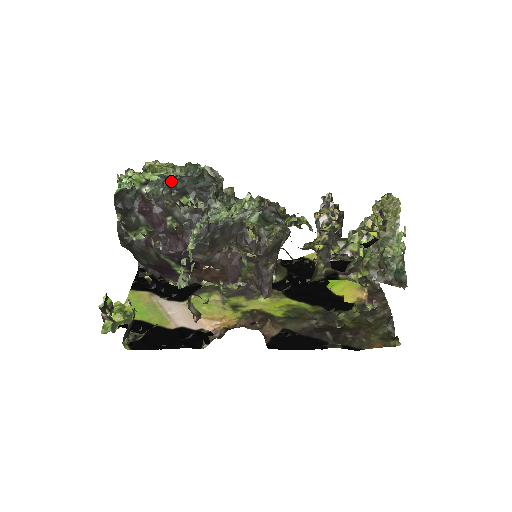
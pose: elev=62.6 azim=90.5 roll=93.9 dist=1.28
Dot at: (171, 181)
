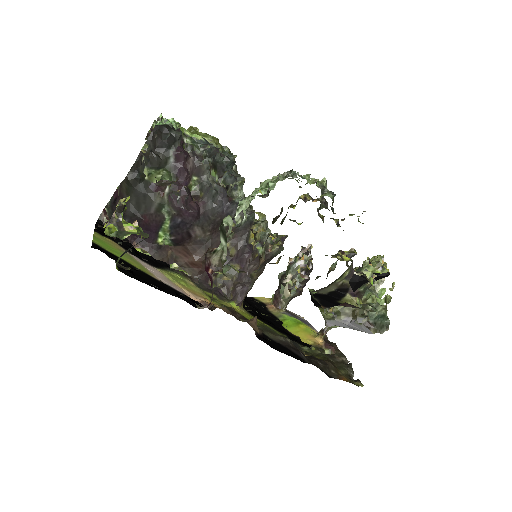
Dot at: (214, 148)
